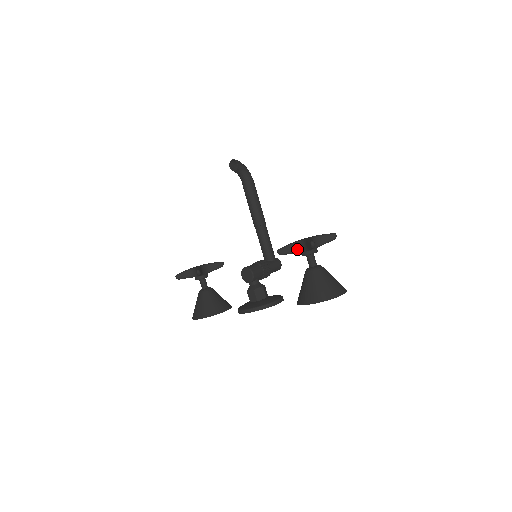
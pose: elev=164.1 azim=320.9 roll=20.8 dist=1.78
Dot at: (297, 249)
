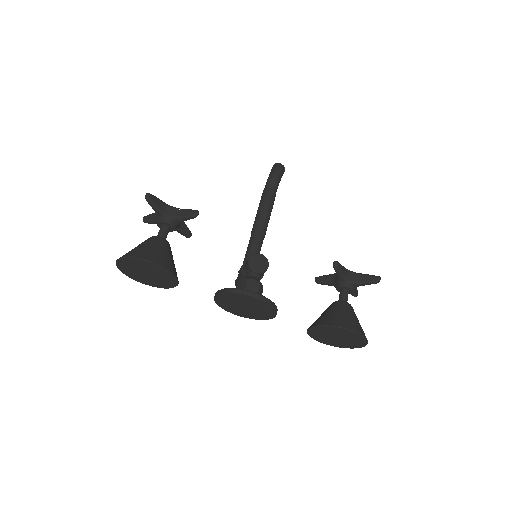
Dot at: (346, 275)
